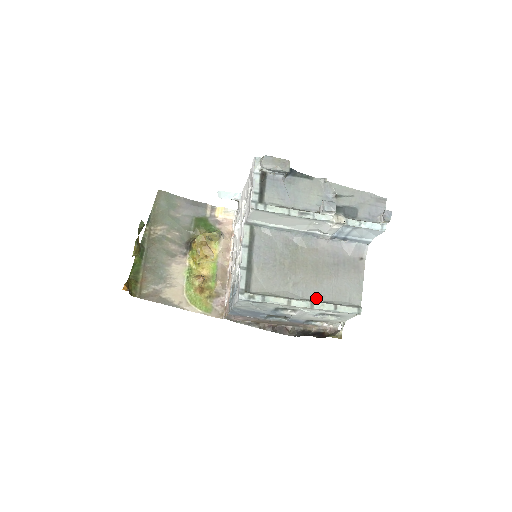
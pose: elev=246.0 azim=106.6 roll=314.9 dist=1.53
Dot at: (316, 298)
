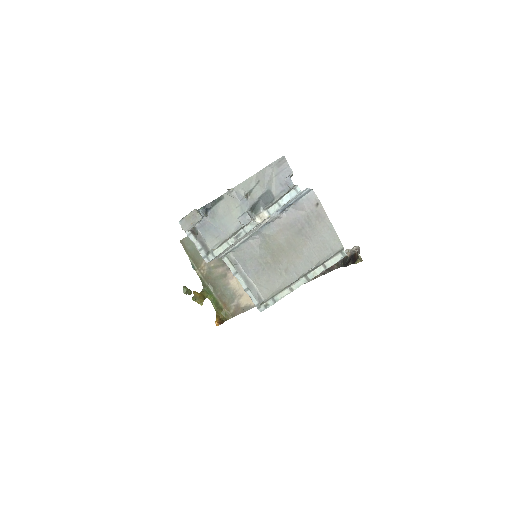
Dot at: (307, 269)
